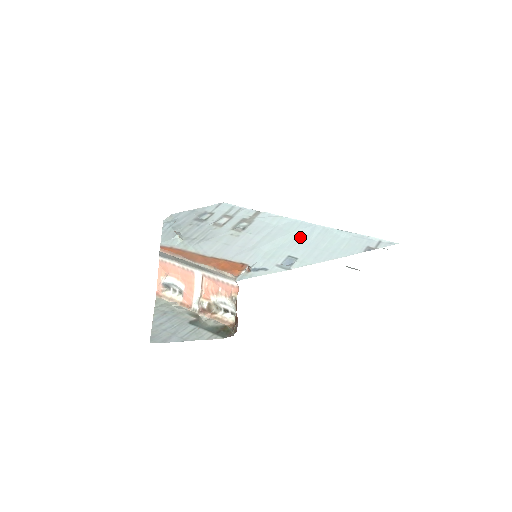
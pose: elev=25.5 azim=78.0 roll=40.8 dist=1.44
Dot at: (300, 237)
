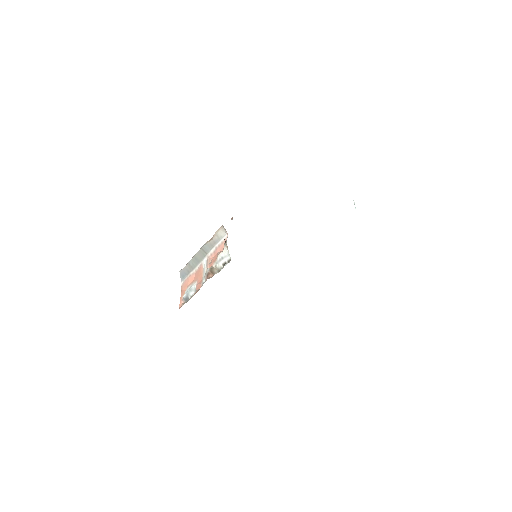
Dot at: occluded
